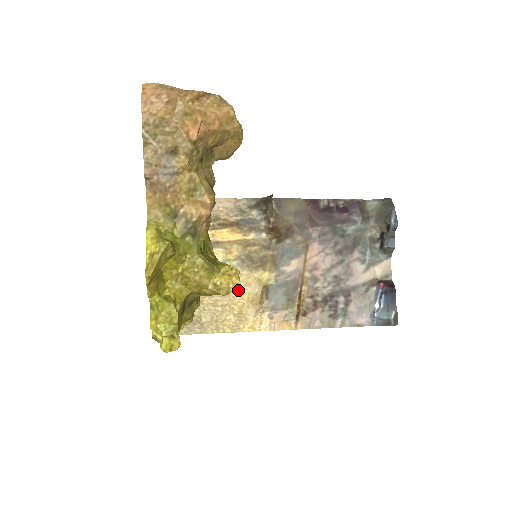
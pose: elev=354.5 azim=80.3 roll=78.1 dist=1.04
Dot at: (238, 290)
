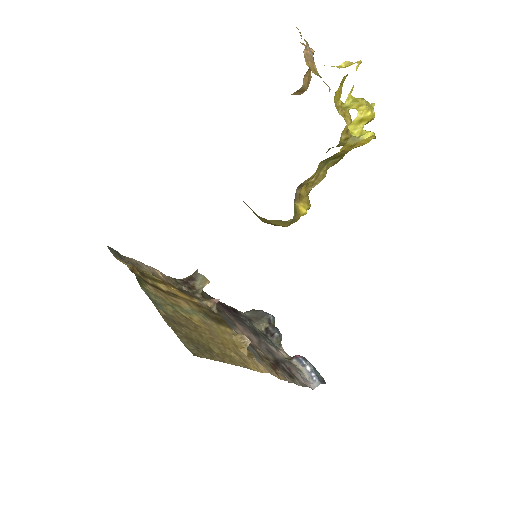
Dot at: (220, 335)
